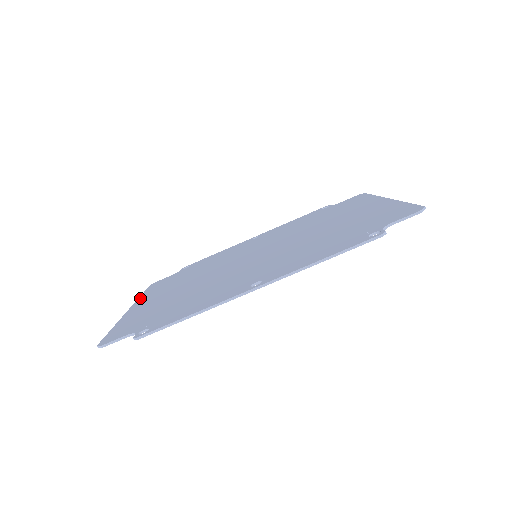
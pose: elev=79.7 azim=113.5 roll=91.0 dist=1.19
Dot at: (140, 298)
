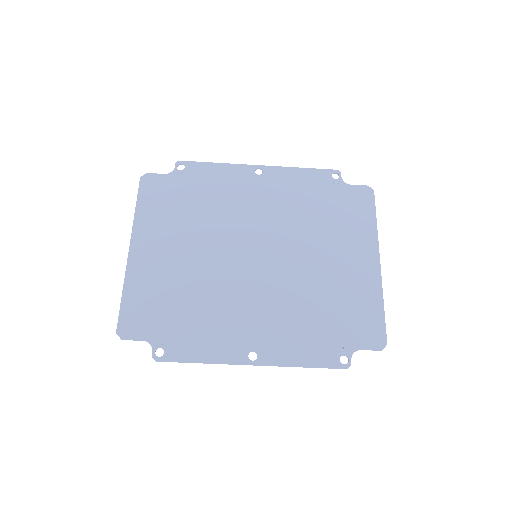
Dot at: (137, 223)
